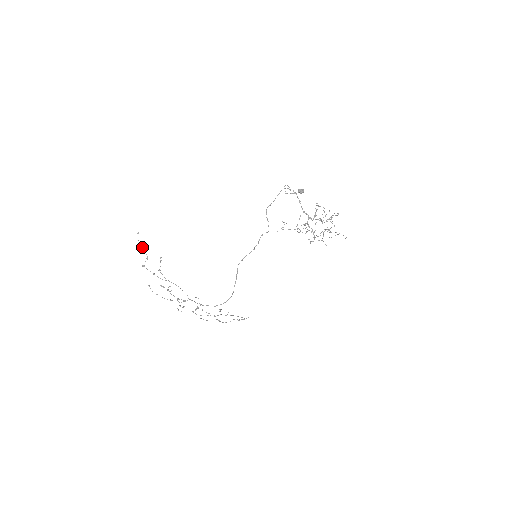
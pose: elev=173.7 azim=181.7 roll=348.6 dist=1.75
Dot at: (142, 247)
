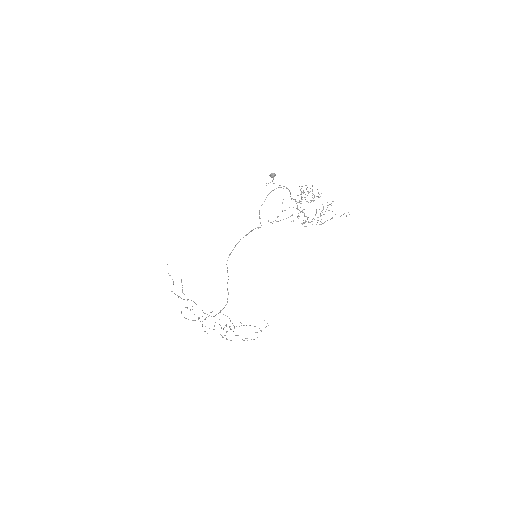
Dot at: occluded
